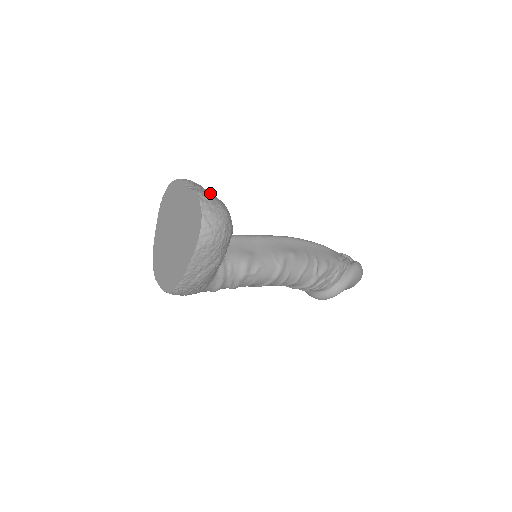
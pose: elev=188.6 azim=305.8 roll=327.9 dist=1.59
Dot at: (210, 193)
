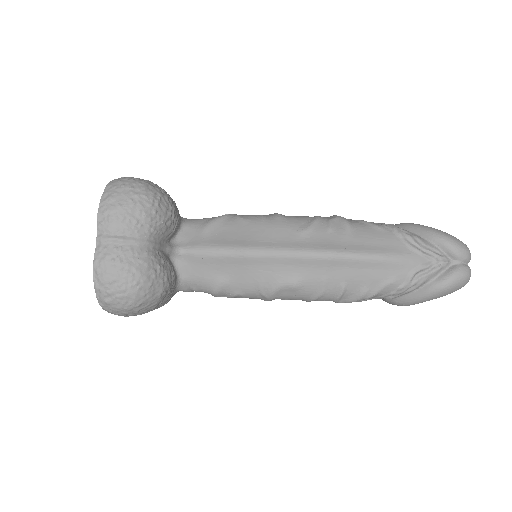
Dot at: (118, 262)
